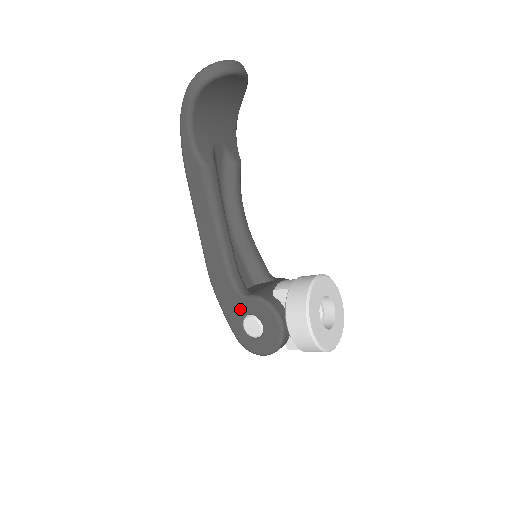
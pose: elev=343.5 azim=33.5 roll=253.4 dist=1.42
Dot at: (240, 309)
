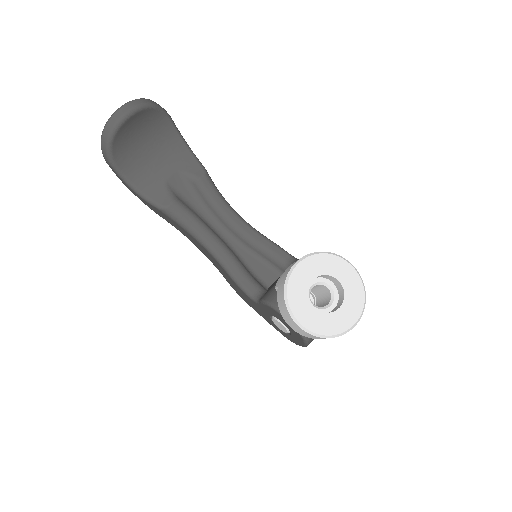
Dot at: (264, 313)
